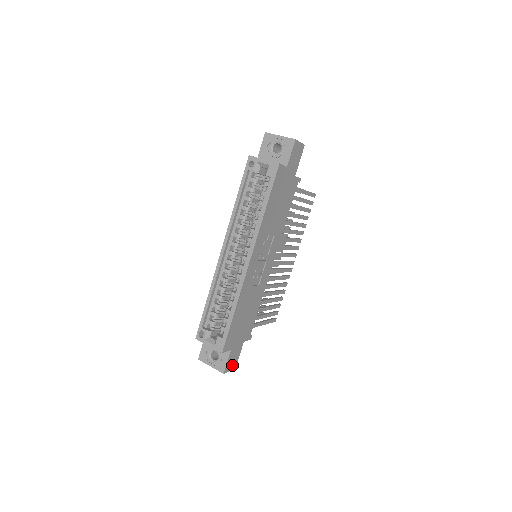
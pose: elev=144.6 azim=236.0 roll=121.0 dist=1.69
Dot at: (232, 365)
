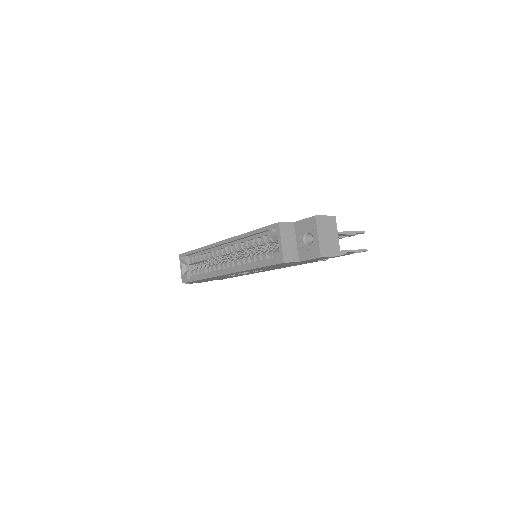
Dot at: occluded
